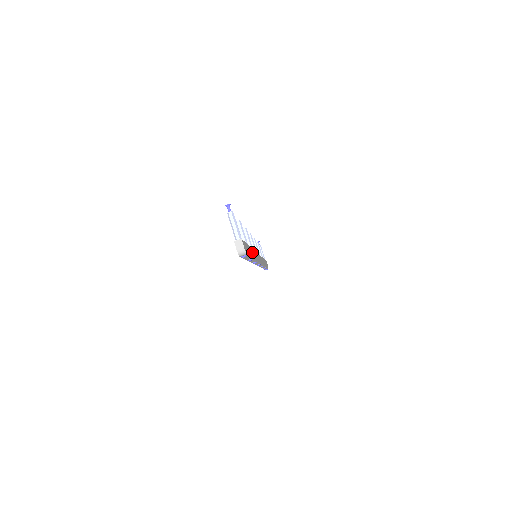
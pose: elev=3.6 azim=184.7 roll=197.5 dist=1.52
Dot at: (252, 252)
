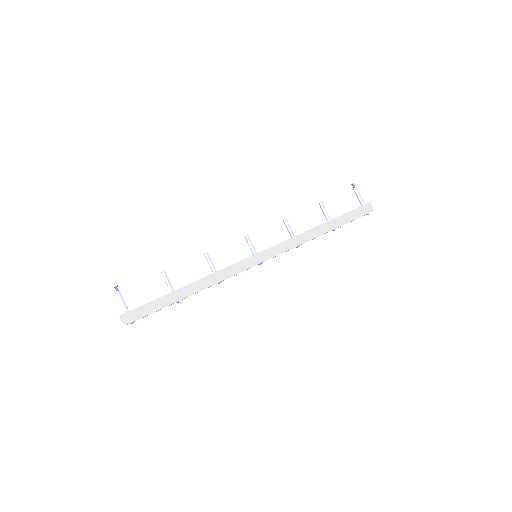
Dot at: (188, 289)
